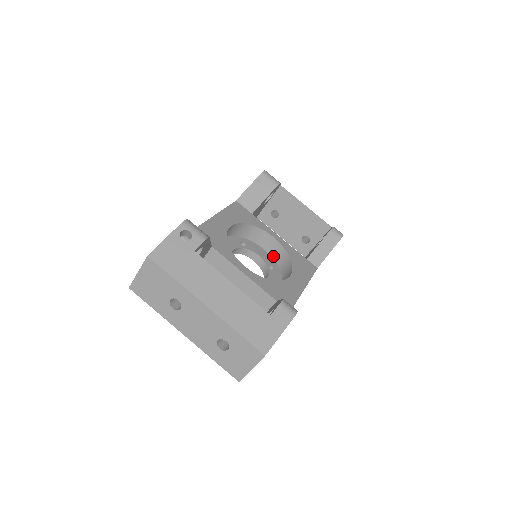
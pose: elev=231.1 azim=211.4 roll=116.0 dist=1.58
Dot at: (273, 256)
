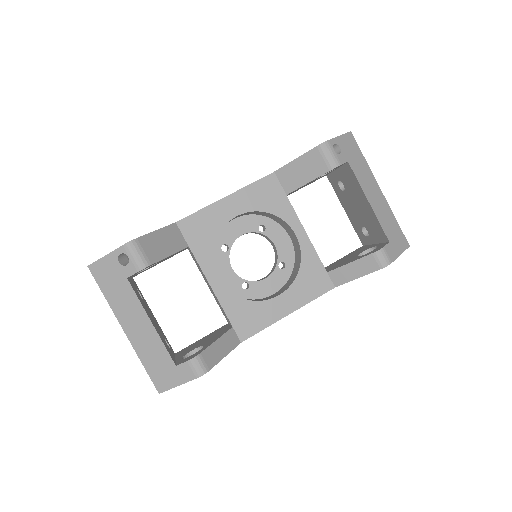
Dot at: (295, 250)
